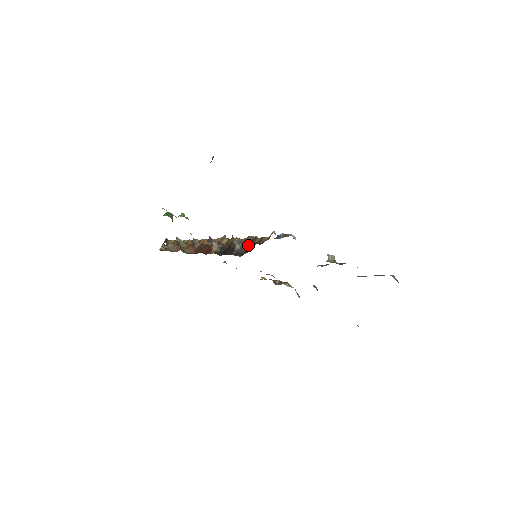
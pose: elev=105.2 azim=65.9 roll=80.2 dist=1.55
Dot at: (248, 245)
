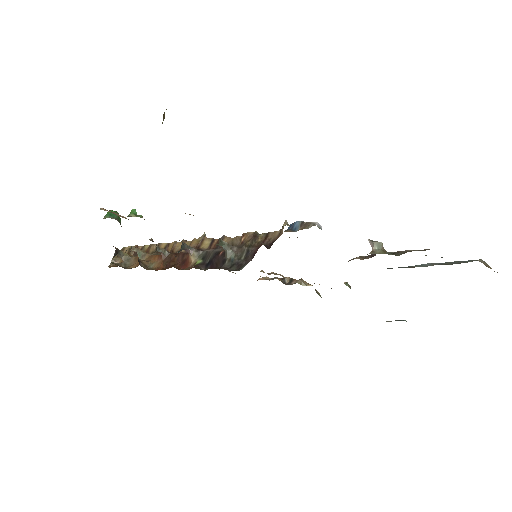
Dot at: (247, 249)
